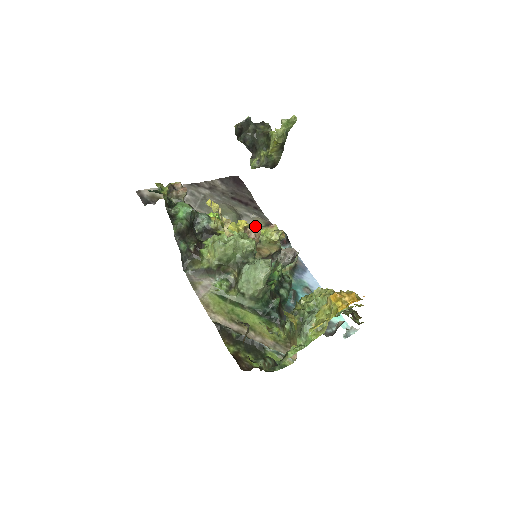
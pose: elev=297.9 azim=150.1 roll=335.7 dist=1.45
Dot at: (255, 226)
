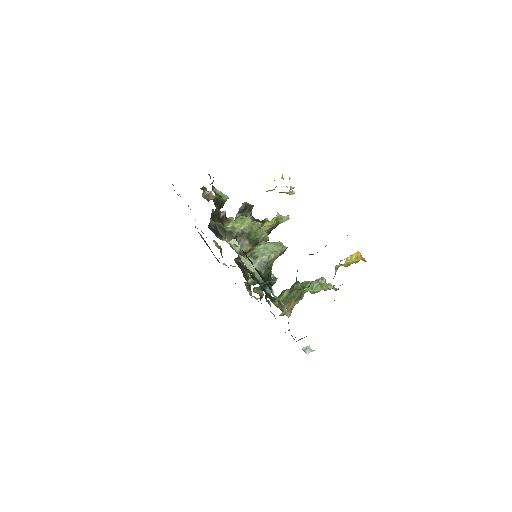
Dot at: occluded
